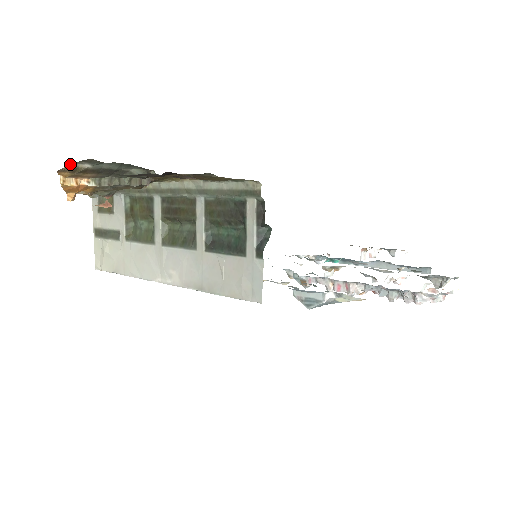
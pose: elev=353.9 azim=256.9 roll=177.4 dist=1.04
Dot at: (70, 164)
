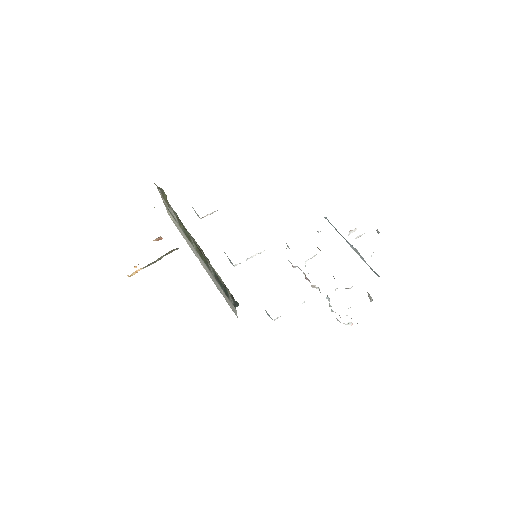
Dot at: occluded
